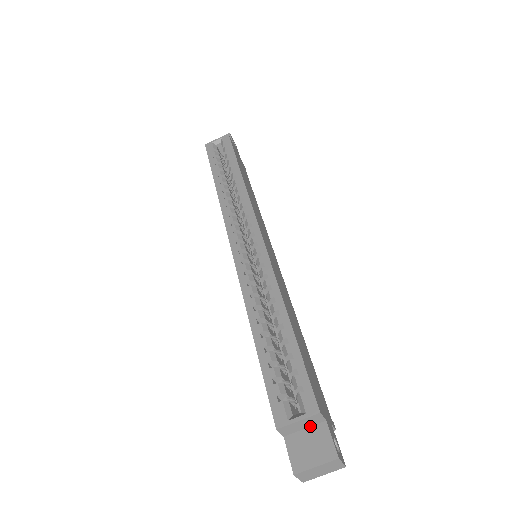
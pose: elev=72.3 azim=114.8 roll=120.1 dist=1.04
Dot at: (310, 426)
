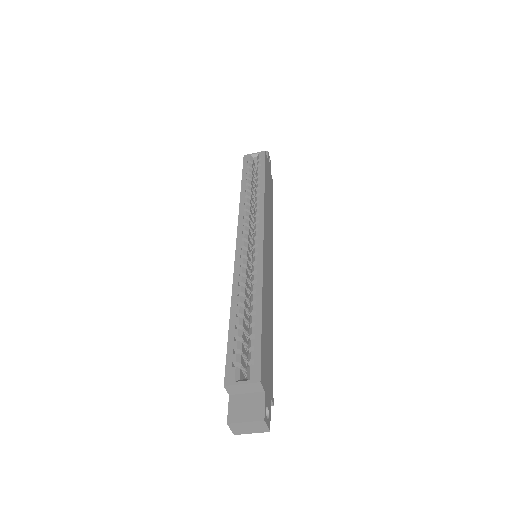
Dot at: (251, 392)
